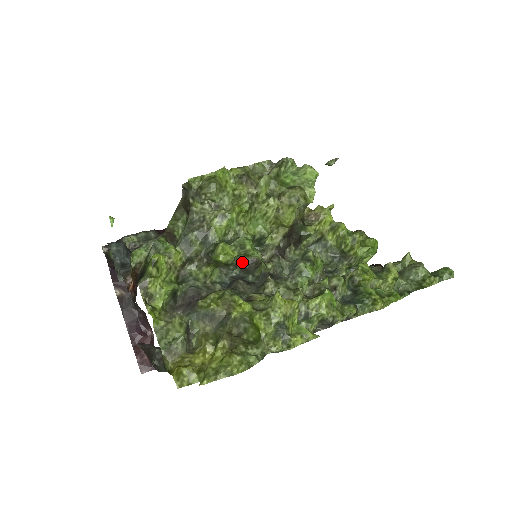
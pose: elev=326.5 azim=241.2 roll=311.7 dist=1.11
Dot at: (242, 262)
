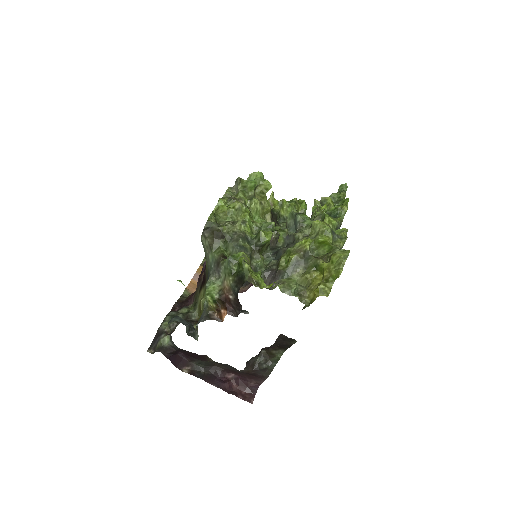
Dot at: occluded
